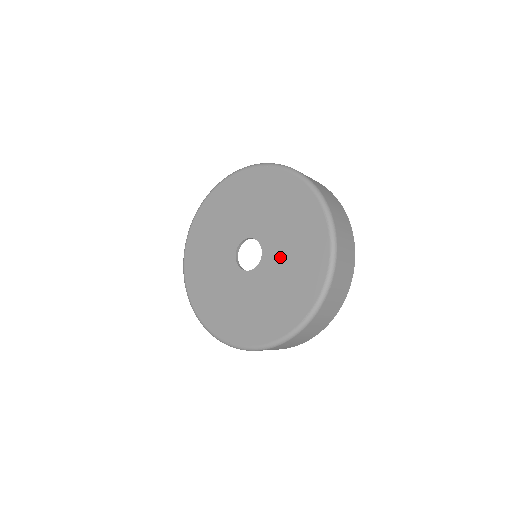
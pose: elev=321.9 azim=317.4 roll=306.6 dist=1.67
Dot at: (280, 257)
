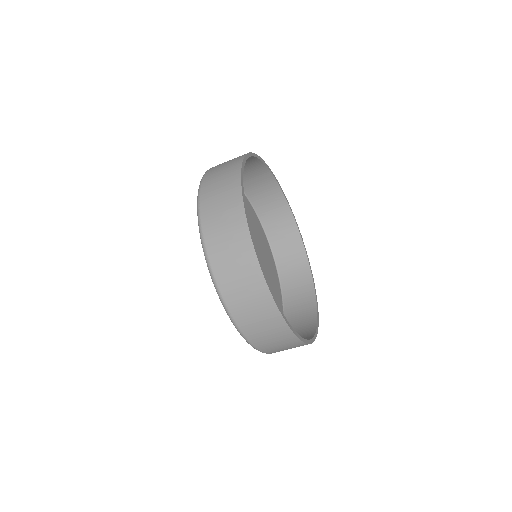
Dot at: occluded
